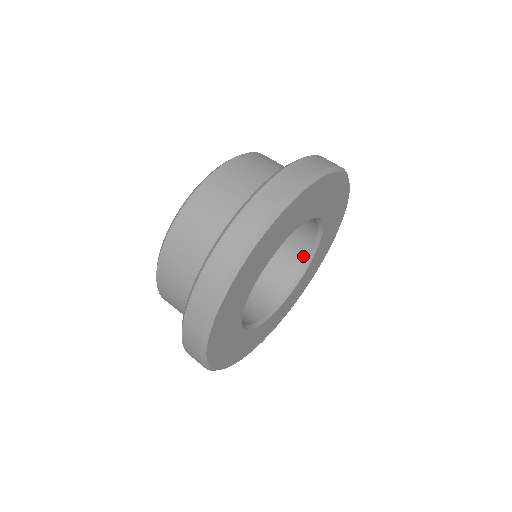
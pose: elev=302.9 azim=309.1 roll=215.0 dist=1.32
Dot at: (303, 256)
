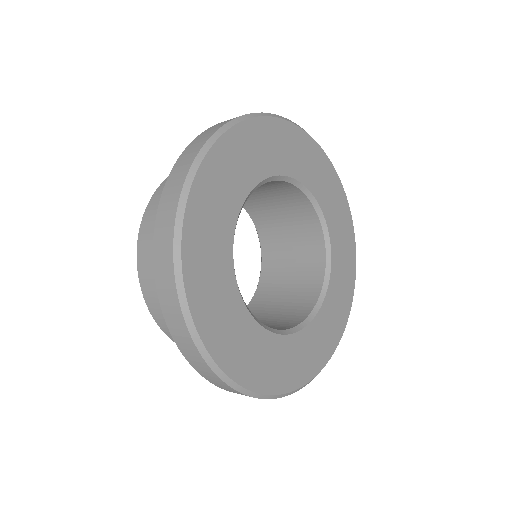
Dot at: (313, 296)
